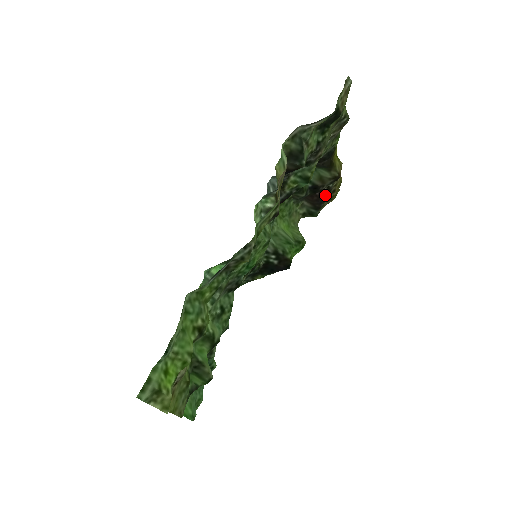
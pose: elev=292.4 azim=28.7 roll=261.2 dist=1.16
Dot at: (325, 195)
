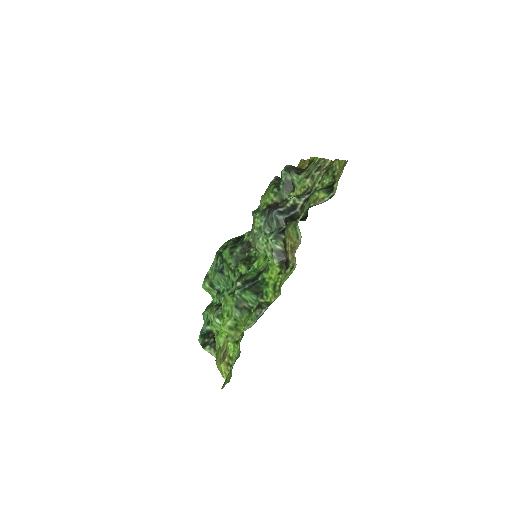
Dot at: occluded
